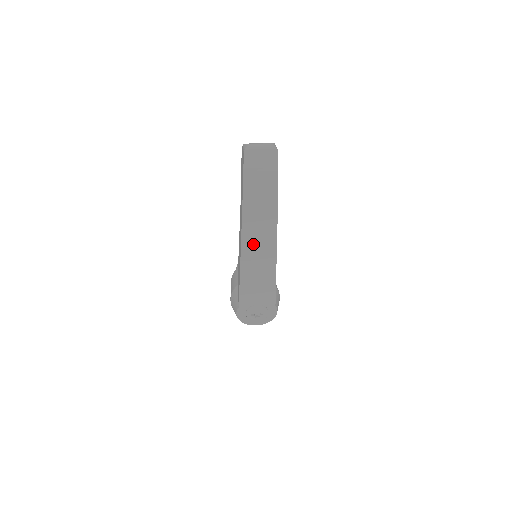
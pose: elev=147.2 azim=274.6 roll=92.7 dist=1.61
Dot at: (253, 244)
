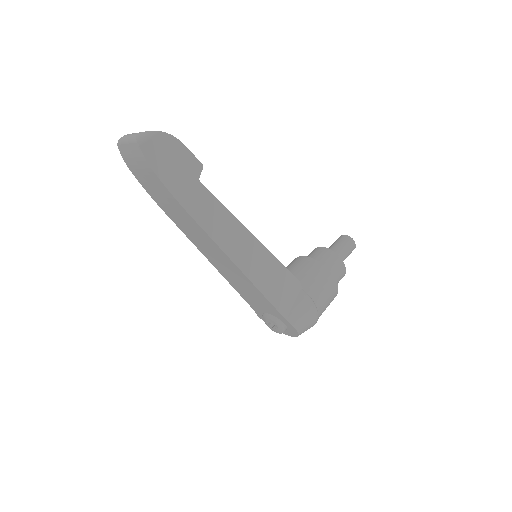
Dot at: (204, 247)
